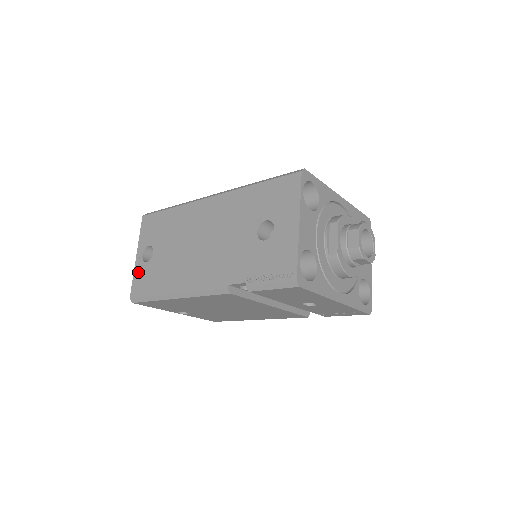
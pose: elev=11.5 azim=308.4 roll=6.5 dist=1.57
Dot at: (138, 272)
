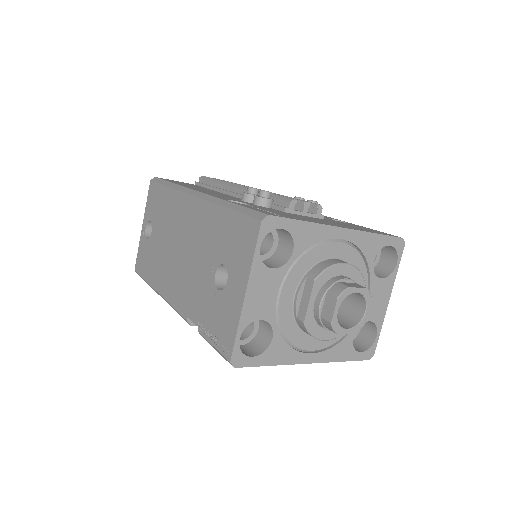
Dot at: (141, 246)
